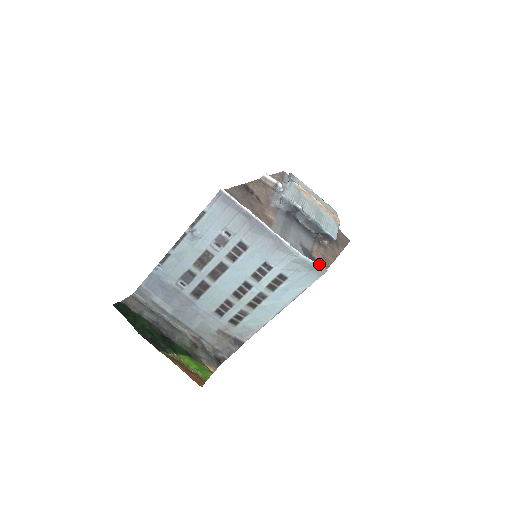
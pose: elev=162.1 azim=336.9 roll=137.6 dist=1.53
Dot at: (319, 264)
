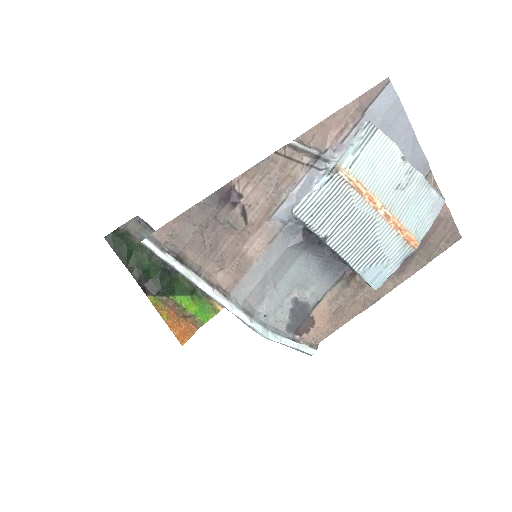
Dot at: (316, 329)
